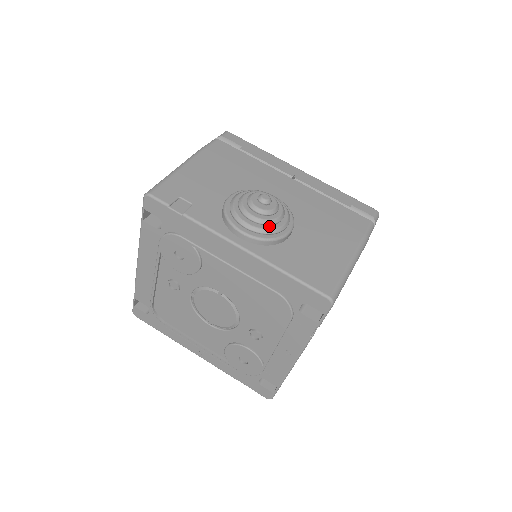
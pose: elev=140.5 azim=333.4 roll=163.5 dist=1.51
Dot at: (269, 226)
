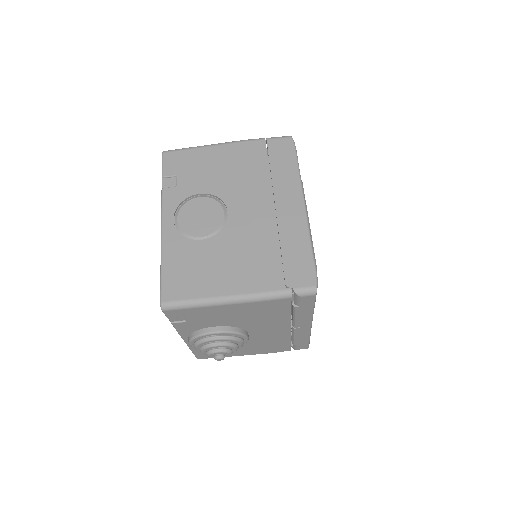
Dot at: occluded
